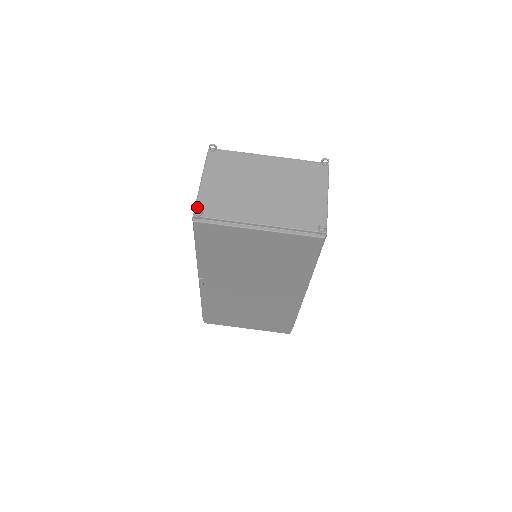
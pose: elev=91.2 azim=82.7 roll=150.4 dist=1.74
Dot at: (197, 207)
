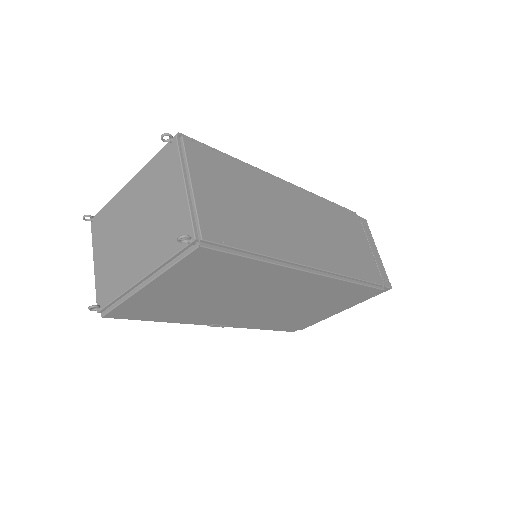
Dot at: (97, 300)
